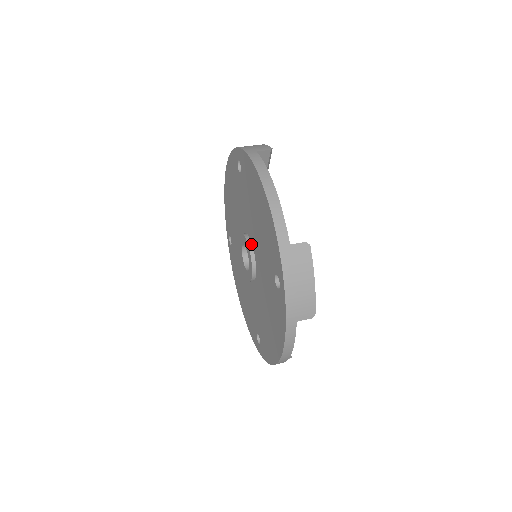
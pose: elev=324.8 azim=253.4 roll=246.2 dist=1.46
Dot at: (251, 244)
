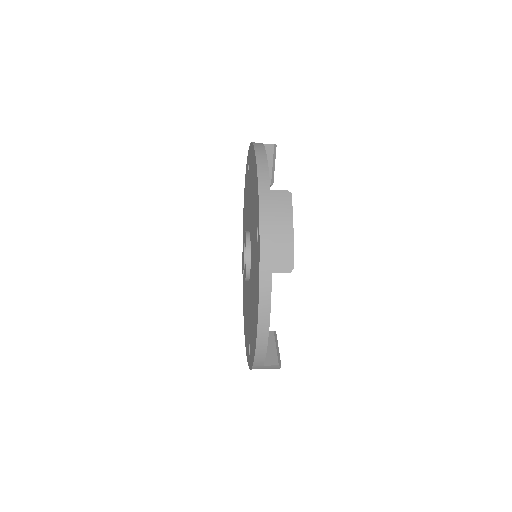
Dot at: (249, 235)
